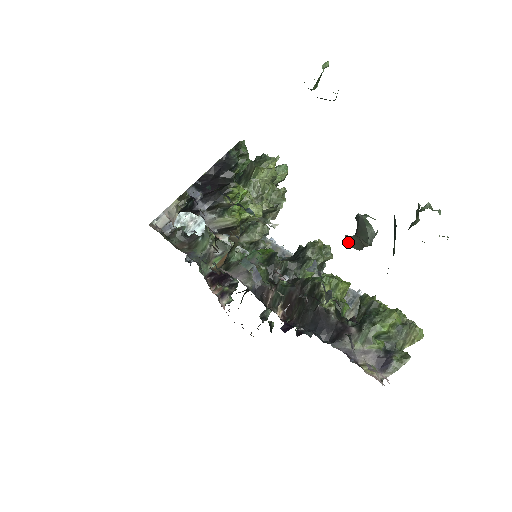
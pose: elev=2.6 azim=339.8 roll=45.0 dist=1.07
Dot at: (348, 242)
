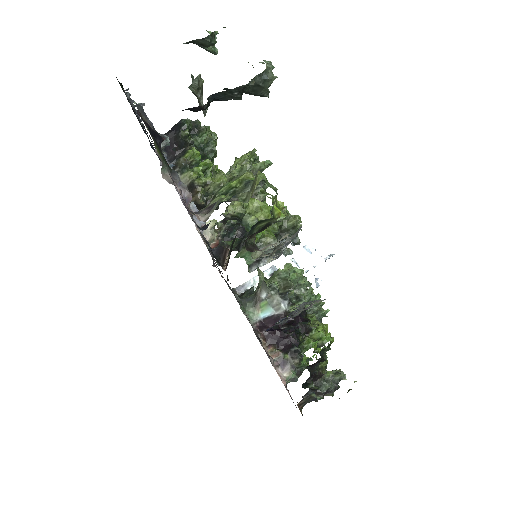
Dot at: occluded
